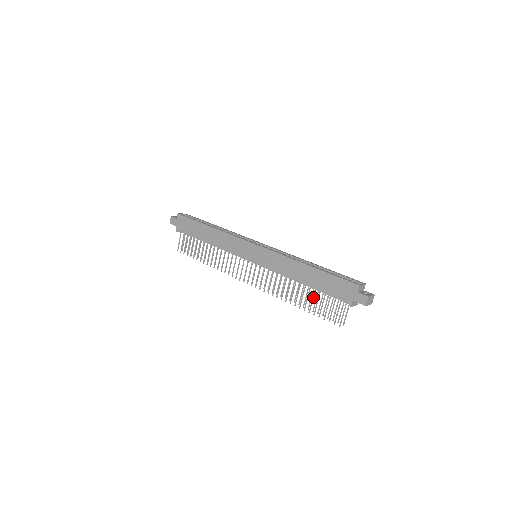
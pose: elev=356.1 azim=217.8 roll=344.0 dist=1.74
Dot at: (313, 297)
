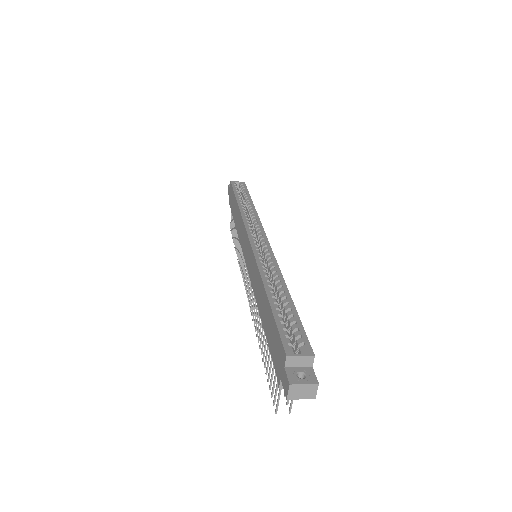
Dot at: (267, 345)
